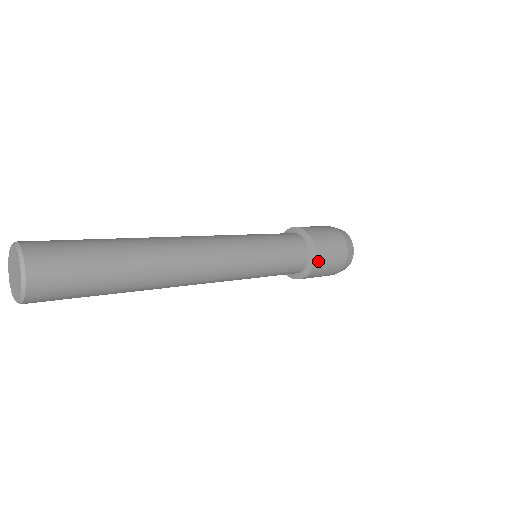
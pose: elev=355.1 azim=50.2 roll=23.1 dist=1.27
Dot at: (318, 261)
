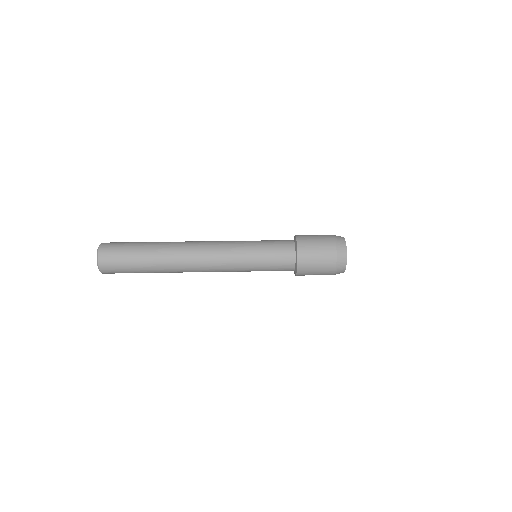
Dot at: (300, 275)
